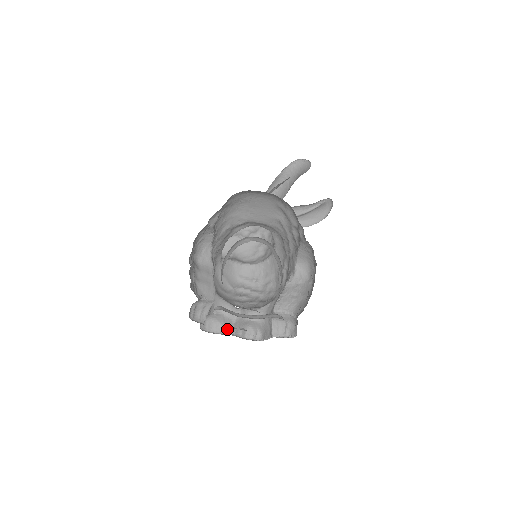
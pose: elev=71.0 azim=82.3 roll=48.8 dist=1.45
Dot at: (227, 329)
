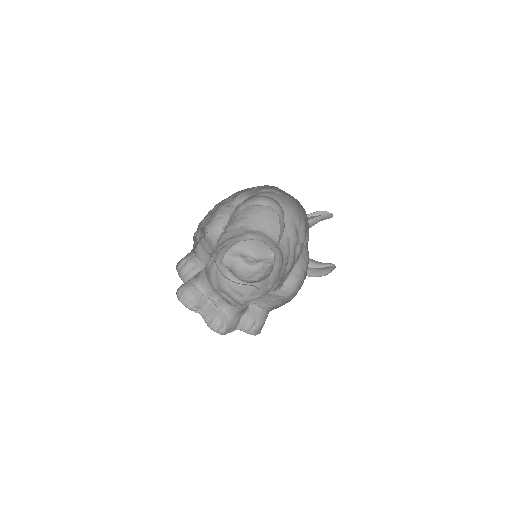
Dot at: (199, 308)
